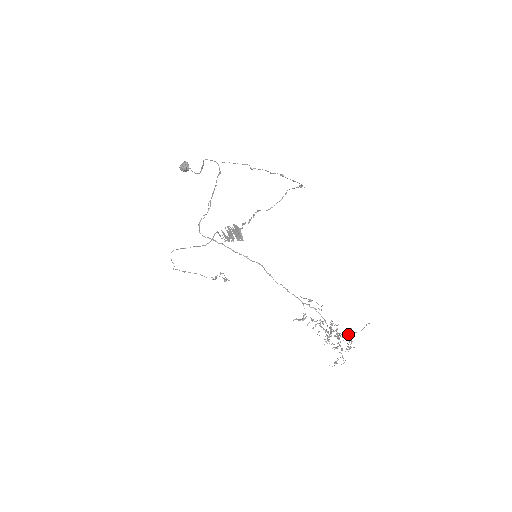
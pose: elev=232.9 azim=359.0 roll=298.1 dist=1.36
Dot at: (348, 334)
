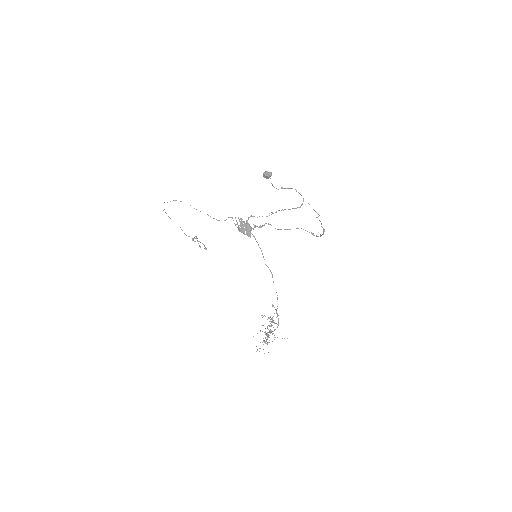
Dot at: occluded
